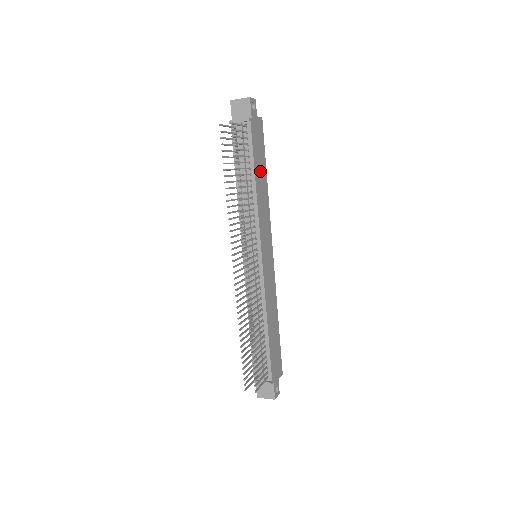
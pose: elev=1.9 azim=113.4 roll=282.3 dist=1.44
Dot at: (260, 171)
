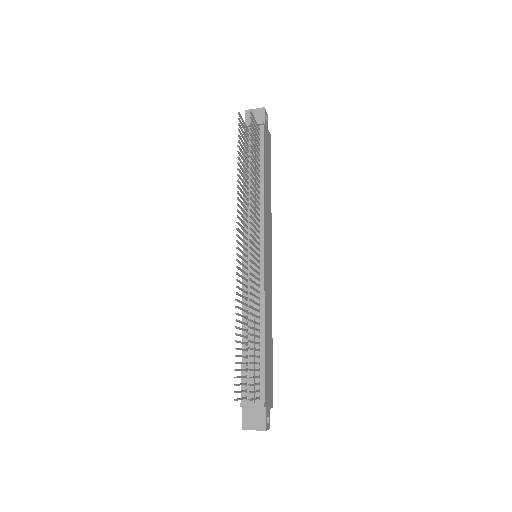
Dot at: (267, 174)
